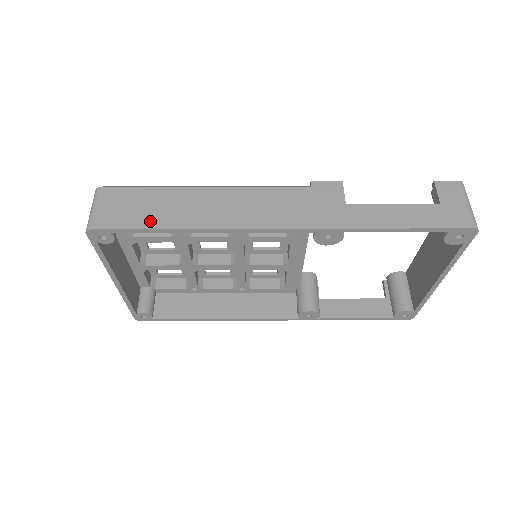
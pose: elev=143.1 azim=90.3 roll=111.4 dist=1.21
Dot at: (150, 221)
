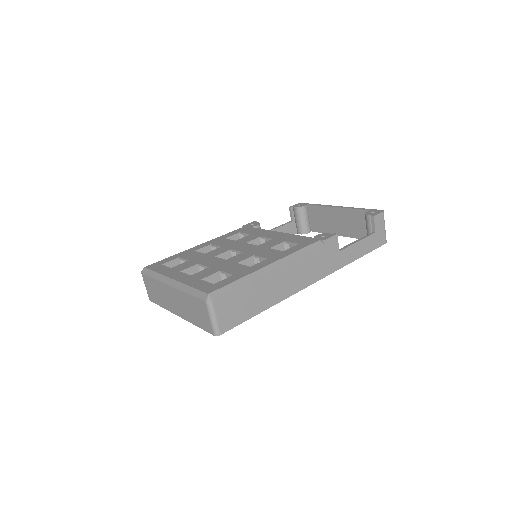
Dot at: (251, 312)
